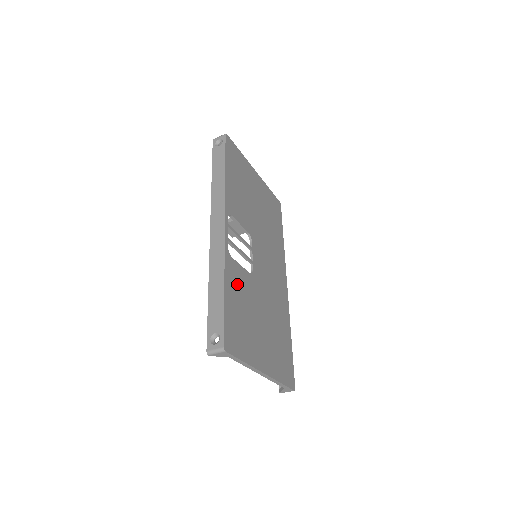
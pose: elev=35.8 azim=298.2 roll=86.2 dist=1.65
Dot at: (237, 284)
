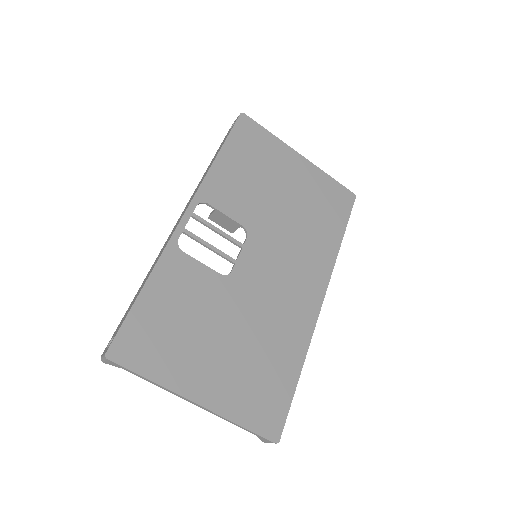
Dot at: (180, 284)
